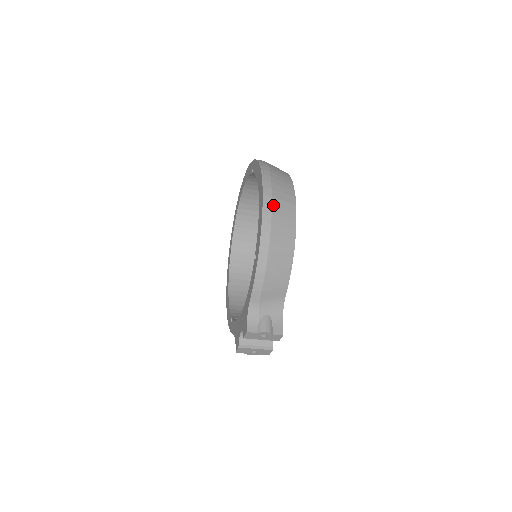
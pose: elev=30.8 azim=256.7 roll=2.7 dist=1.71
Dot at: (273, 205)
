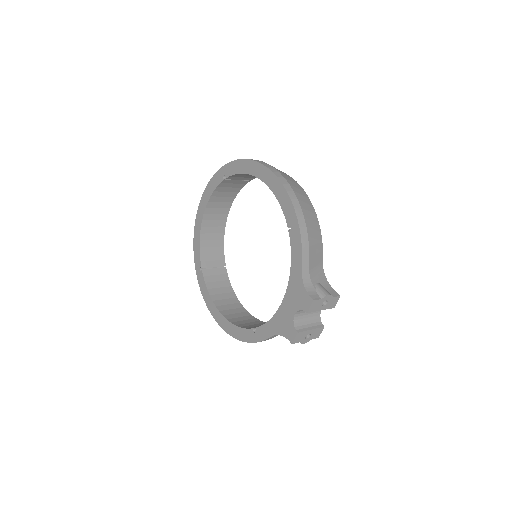
Dot at: (285, 178)
